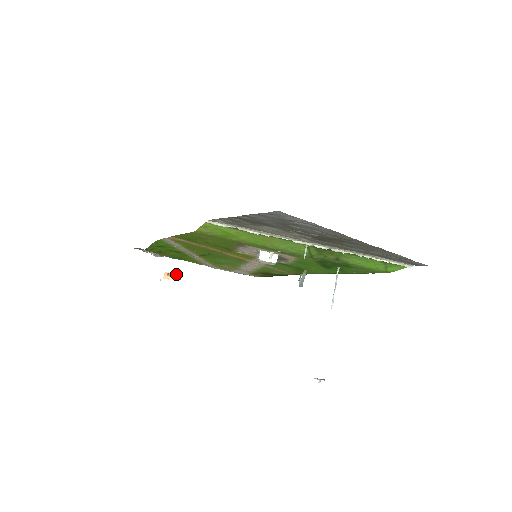
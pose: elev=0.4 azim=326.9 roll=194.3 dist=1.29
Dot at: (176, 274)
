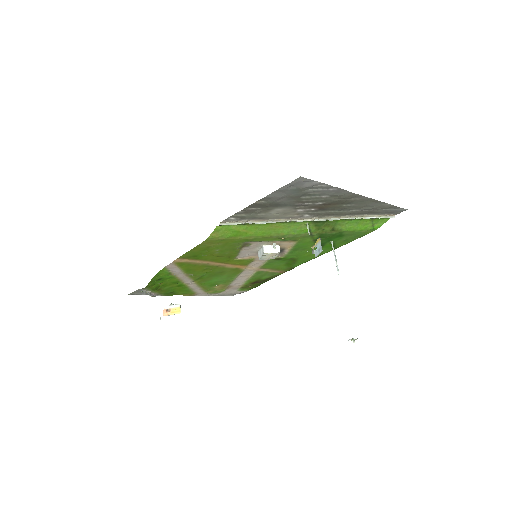
Dot at: (175, 307)
